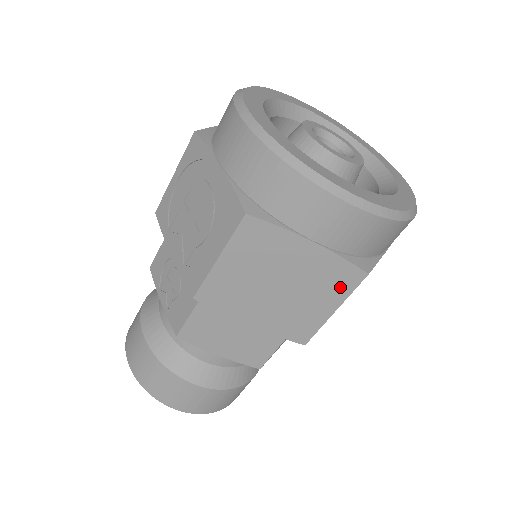
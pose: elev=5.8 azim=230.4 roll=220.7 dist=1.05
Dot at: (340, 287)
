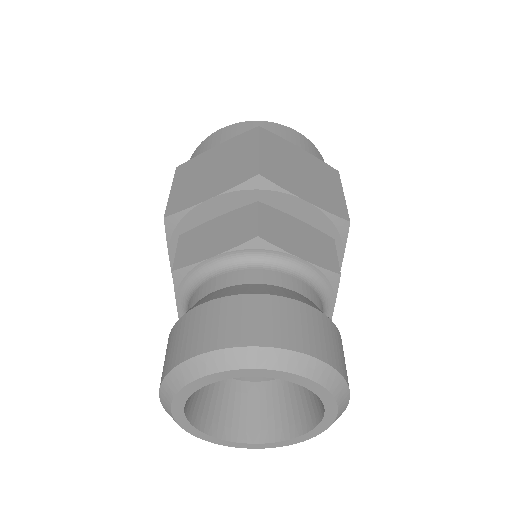
Dot at: (249, 141)
